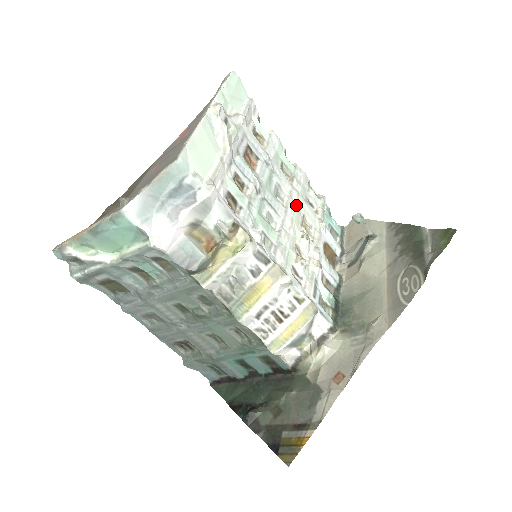
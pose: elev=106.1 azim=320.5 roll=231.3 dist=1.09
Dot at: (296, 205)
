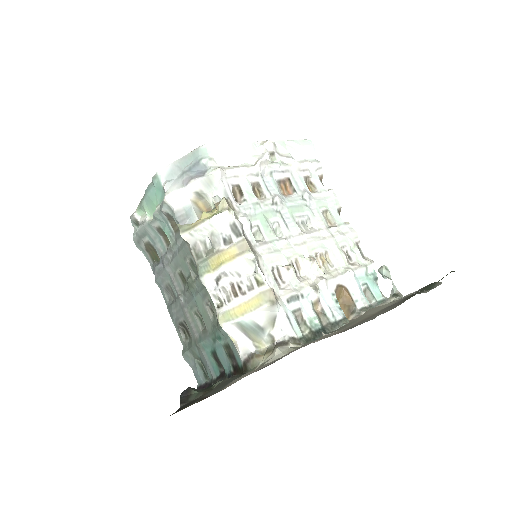
Dot at: (321, 240)
